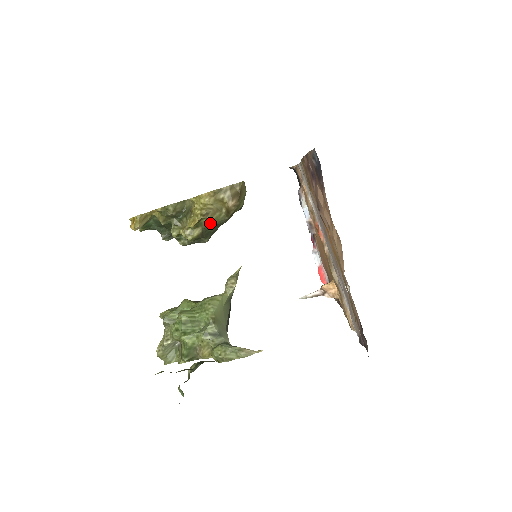
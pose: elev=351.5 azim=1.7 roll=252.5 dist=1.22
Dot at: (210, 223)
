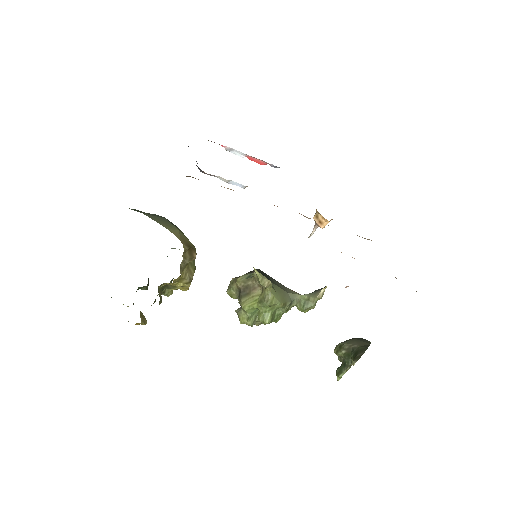
Dot at: occluded
